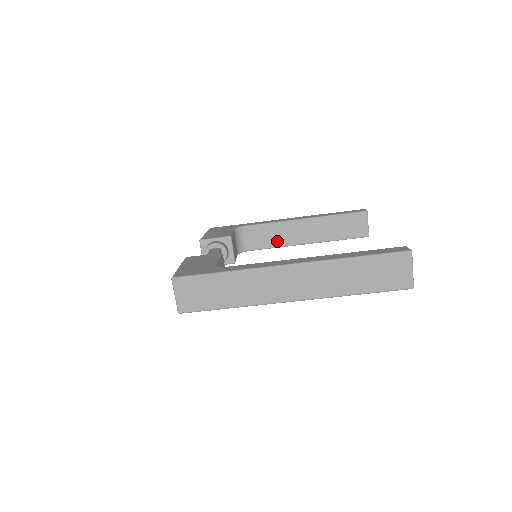
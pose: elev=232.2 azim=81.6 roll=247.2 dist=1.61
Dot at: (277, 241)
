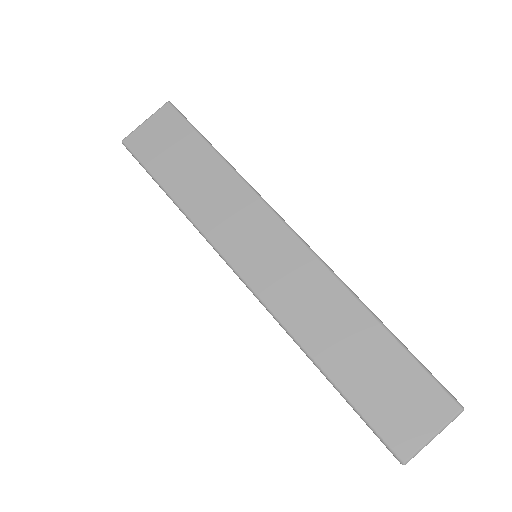
Dot at: occluded
